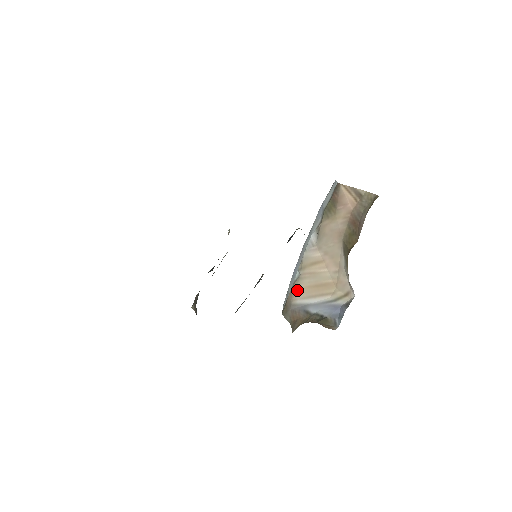
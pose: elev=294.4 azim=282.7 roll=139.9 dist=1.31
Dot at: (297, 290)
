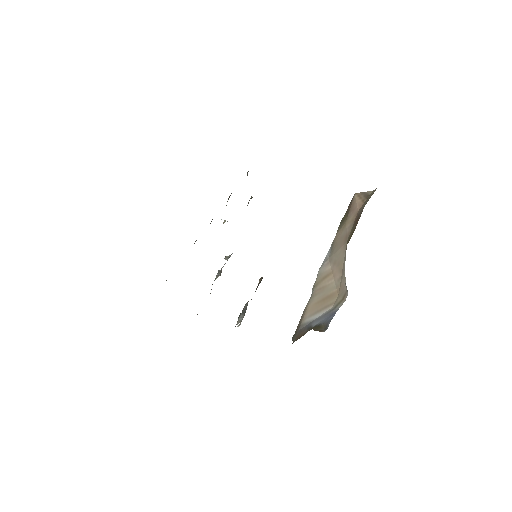
Dot at: (307, 309)
